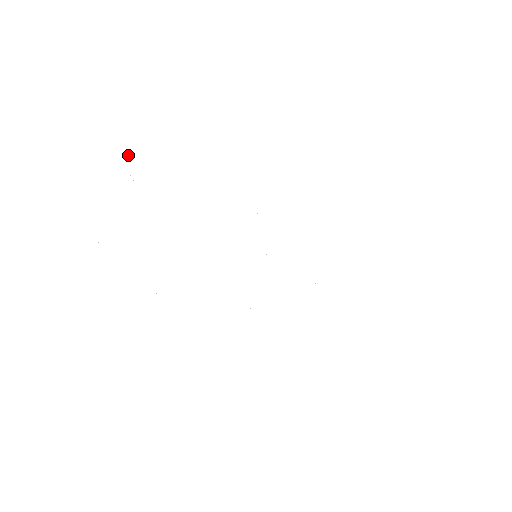
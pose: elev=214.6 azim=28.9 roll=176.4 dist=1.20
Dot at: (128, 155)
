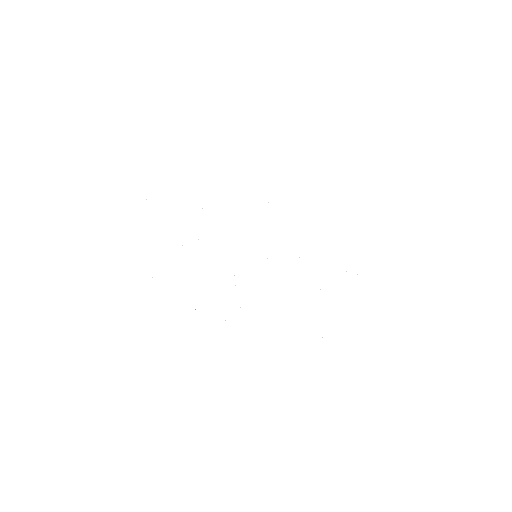
Dot at: occluded
